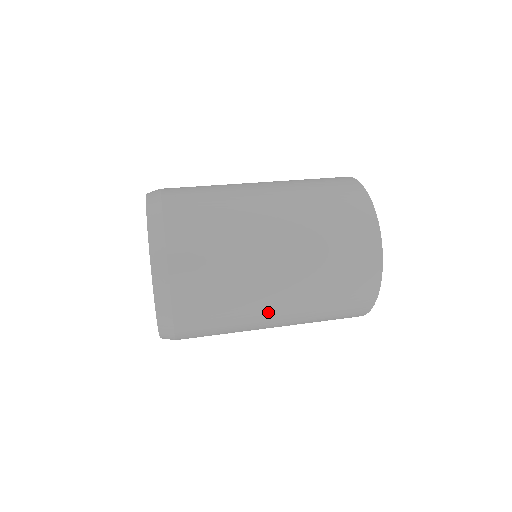
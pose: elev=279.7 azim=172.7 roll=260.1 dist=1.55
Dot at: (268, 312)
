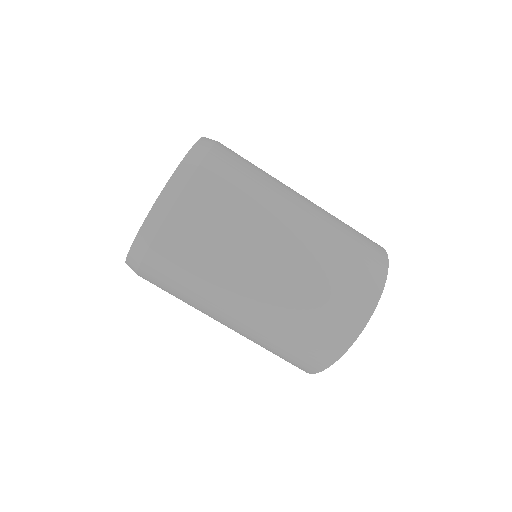
Dot at: (271, 245)
